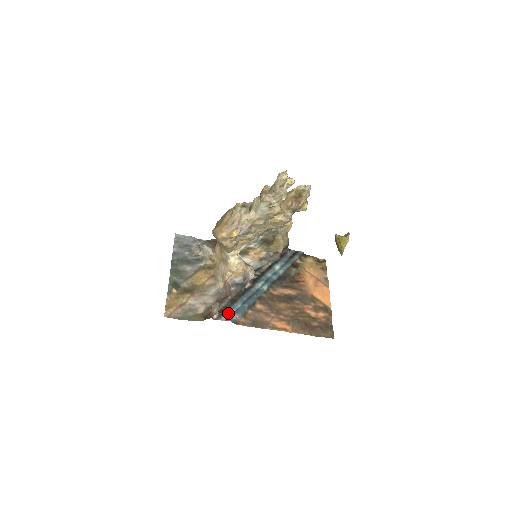
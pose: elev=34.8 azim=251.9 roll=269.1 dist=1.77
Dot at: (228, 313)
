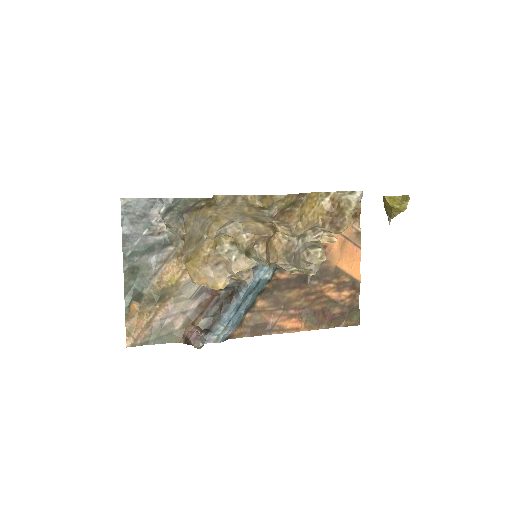
Dot at: (217, 331)
